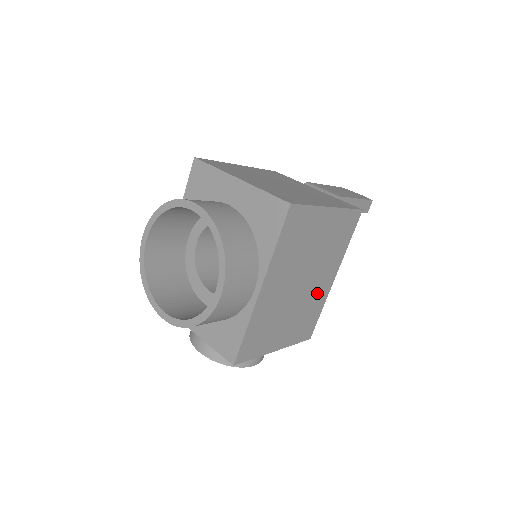
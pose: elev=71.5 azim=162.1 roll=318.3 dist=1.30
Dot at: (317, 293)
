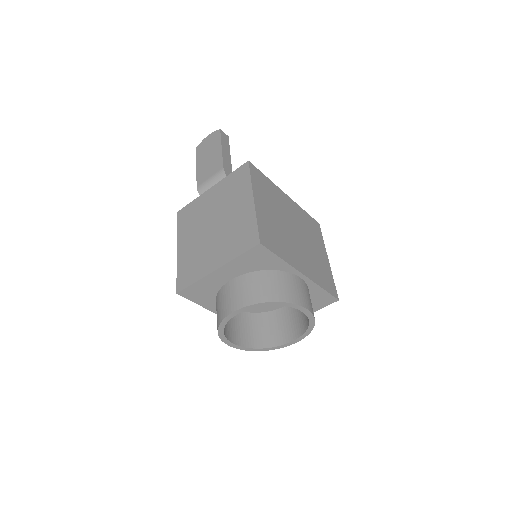
Dot at: (297, 216)
